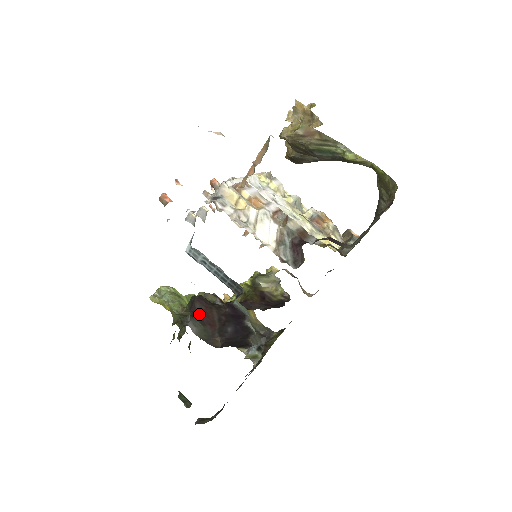
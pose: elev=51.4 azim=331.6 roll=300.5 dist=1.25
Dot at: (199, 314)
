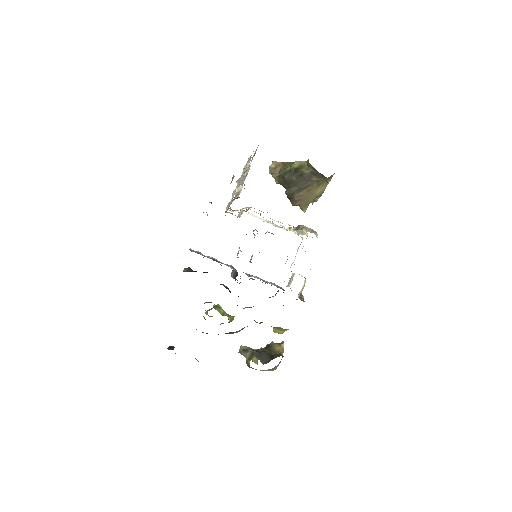
Dot at: occluded
